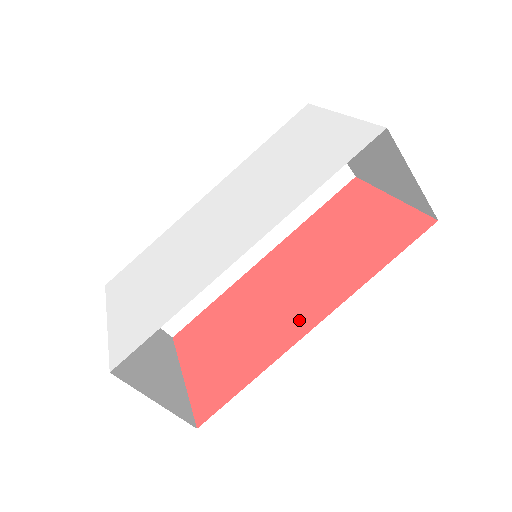
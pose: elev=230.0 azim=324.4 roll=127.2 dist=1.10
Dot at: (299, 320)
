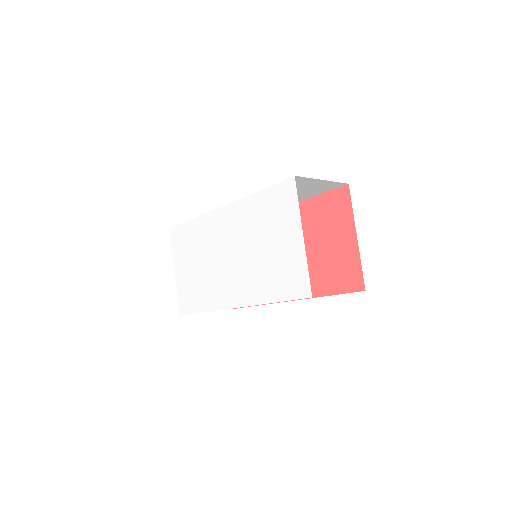
Dot at: occluded
